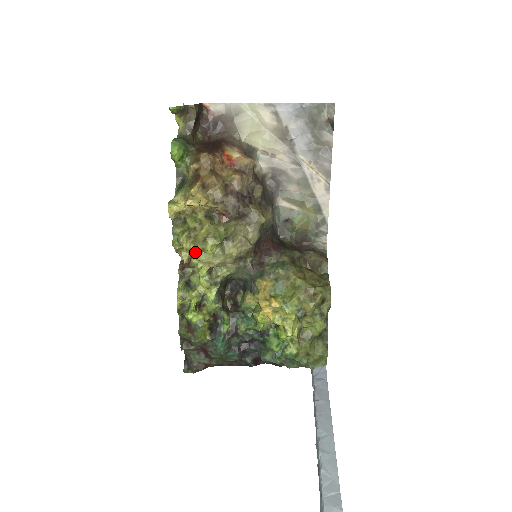
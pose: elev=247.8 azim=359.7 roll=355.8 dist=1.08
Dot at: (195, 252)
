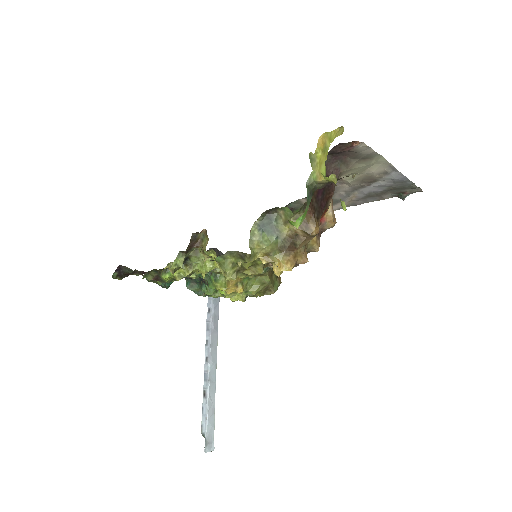
Dot at: occluded
